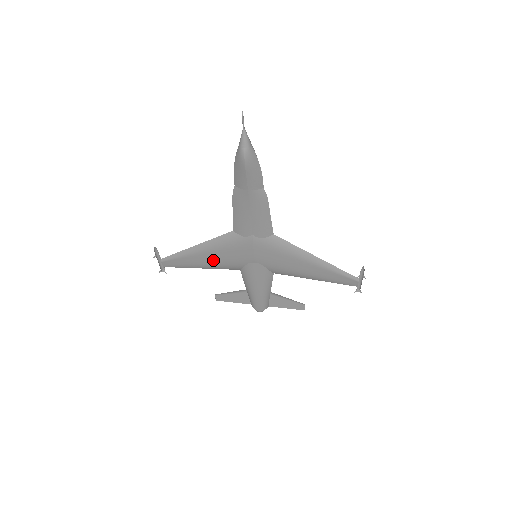
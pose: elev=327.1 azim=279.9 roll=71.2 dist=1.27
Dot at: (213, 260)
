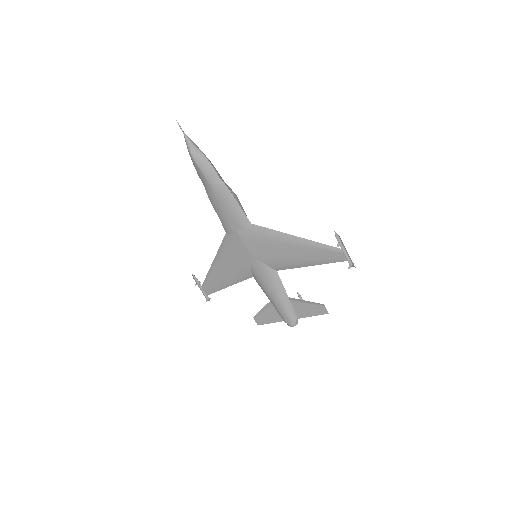
Dot at: (229, 271)
